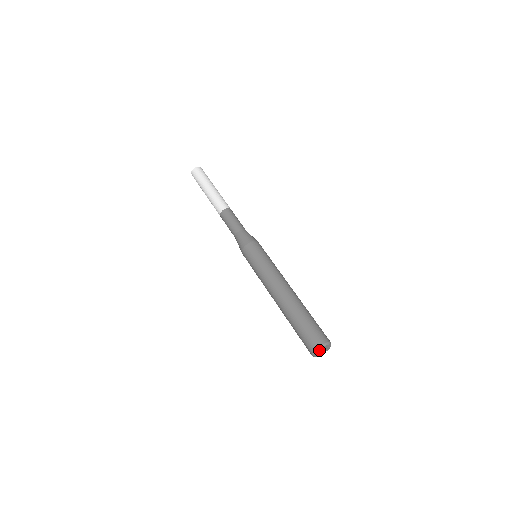
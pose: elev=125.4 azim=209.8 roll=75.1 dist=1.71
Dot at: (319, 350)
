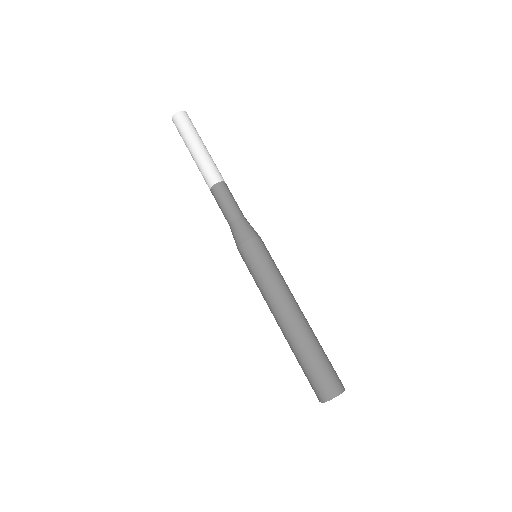
Dot at: (333, 397)
